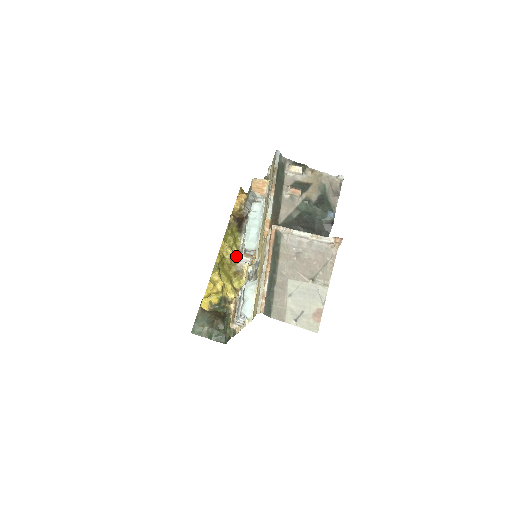
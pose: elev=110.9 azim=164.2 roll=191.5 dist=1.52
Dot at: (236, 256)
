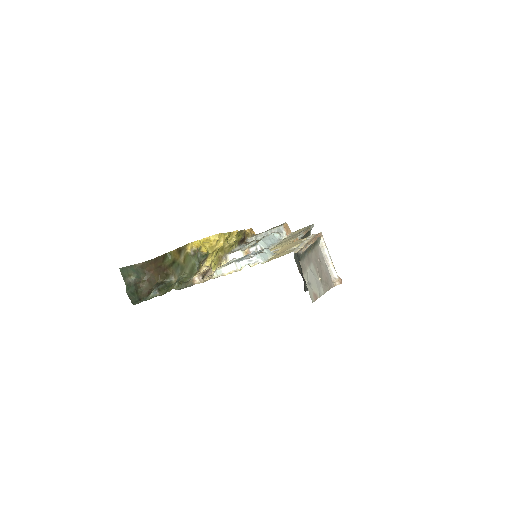
Dot at: (231, 249)
